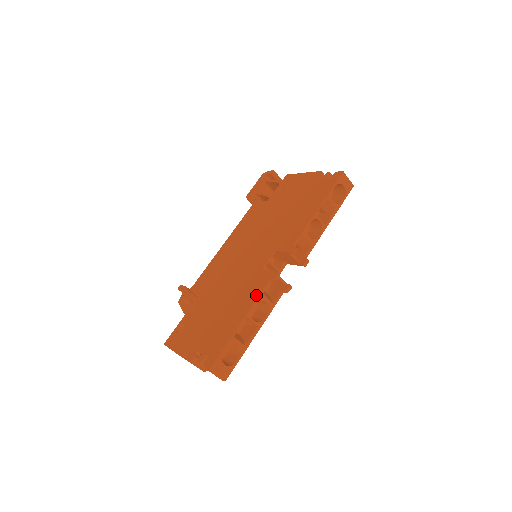
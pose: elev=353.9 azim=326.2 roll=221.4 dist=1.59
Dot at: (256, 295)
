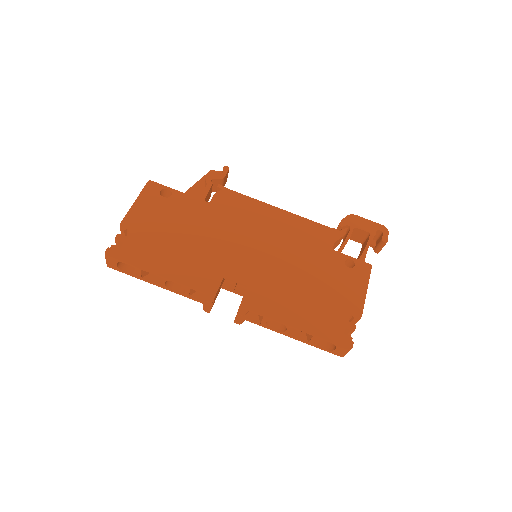
Dot at: (188, 282)
